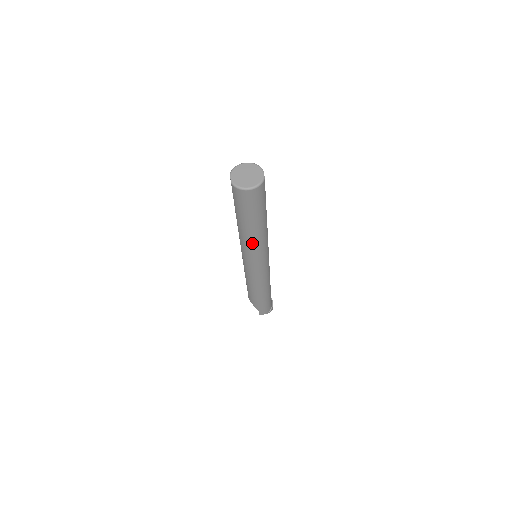
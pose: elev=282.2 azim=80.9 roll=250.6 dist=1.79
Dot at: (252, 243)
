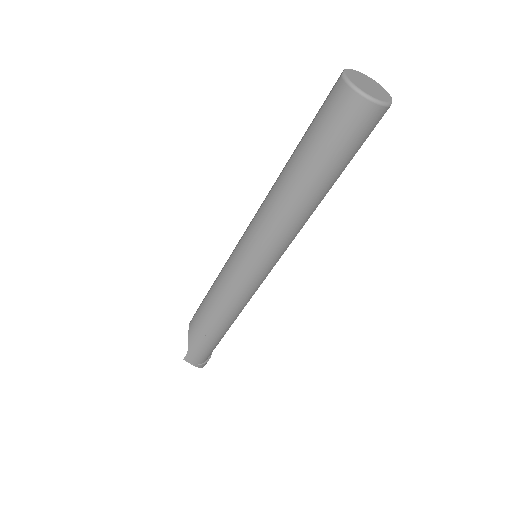
Dot at: (280, 213)
